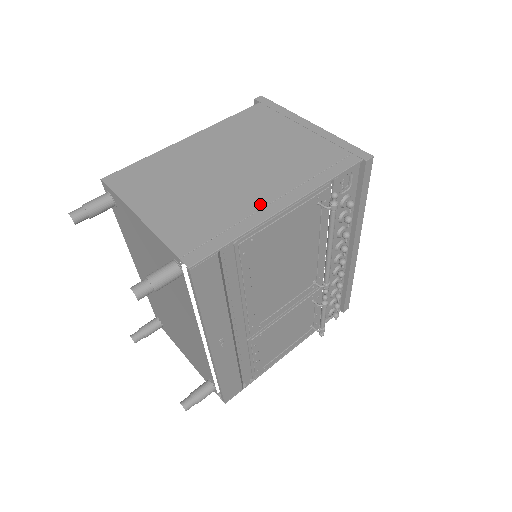
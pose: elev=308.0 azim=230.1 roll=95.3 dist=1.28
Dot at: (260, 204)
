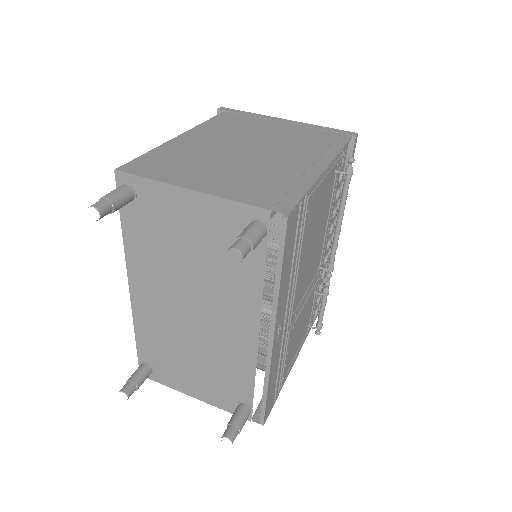
Dot at: (302, 167)
